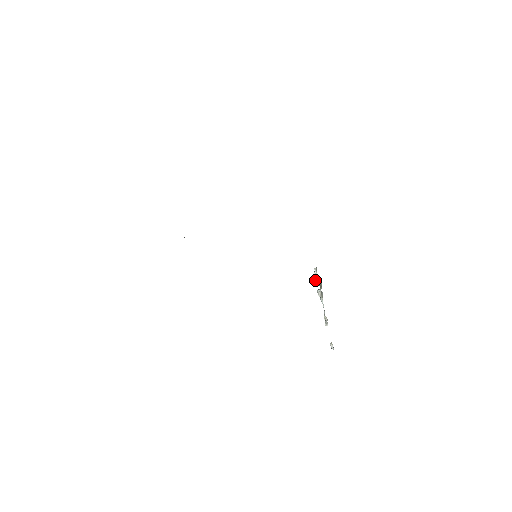
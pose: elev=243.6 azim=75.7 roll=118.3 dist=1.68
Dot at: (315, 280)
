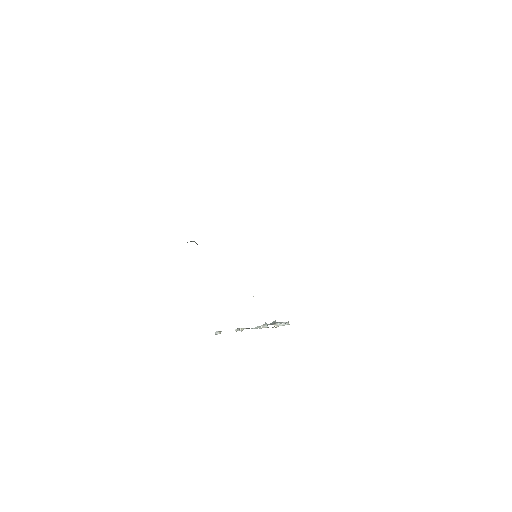
Dot at: (276, 324)
